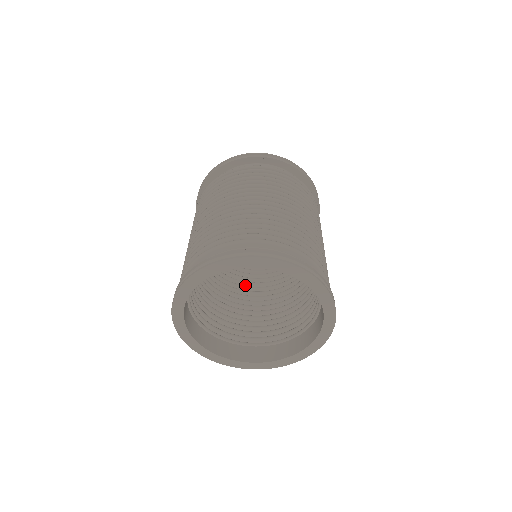
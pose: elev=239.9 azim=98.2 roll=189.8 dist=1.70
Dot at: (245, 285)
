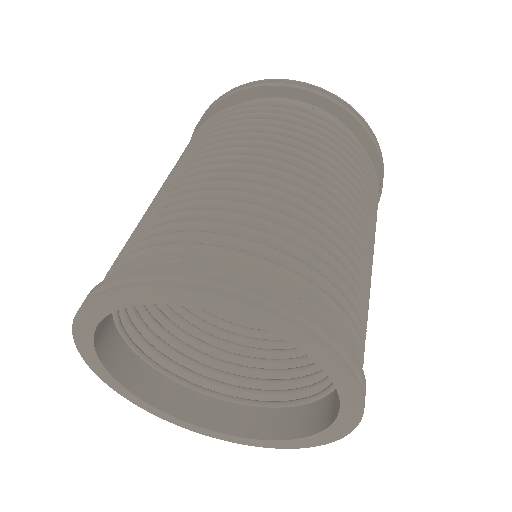
Dot at: occluded
